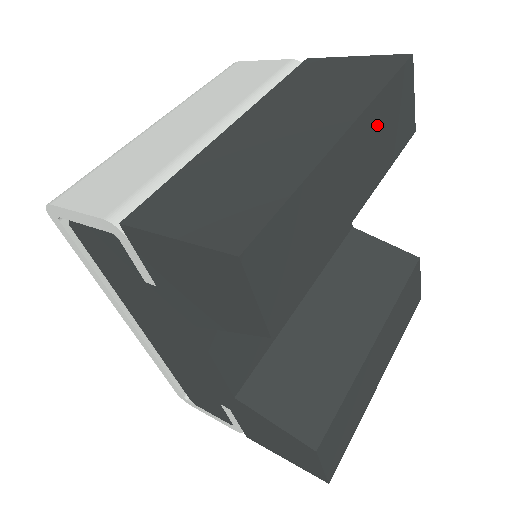
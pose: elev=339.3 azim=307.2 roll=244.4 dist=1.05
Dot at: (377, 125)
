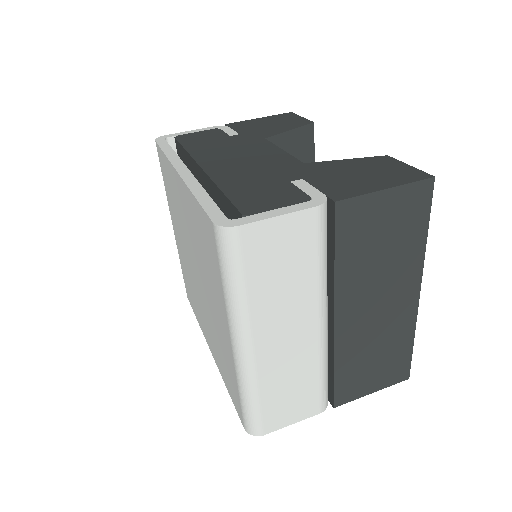
Dot at: occluded
